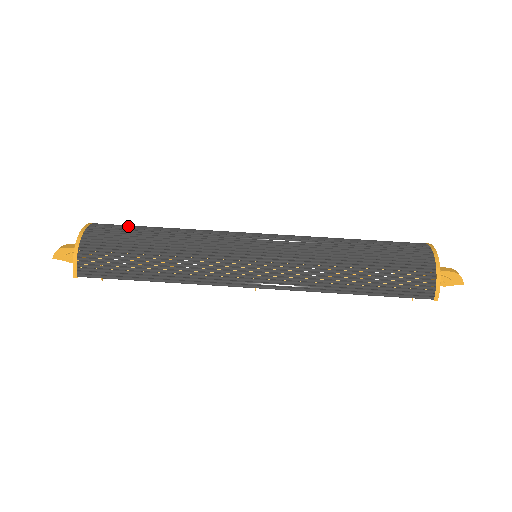
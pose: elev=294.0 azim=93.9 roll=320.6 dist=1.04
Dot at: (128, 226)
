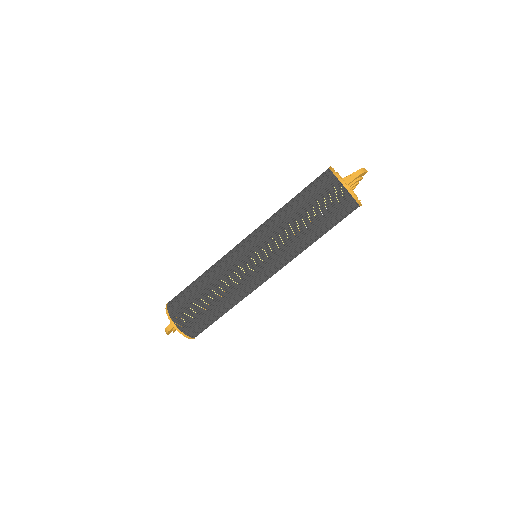
Dot at: (187, 302)
